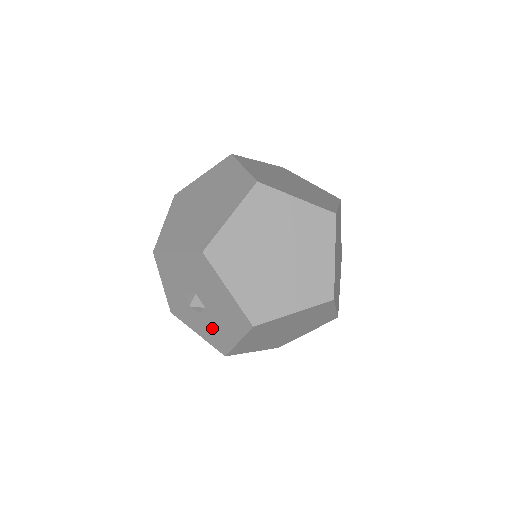
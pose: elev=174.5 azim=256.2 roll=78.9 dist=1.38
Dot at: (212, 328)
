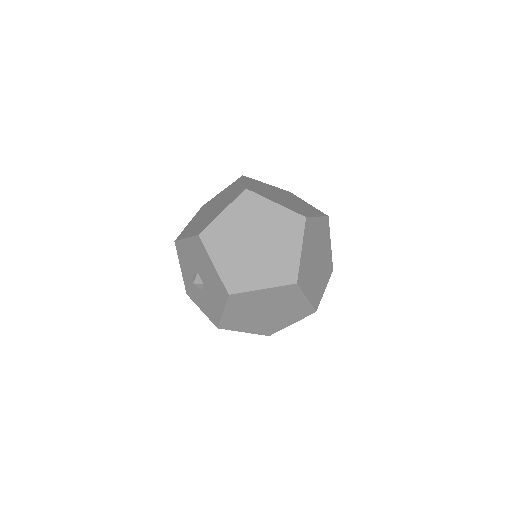
Dot at: (208, 302)
